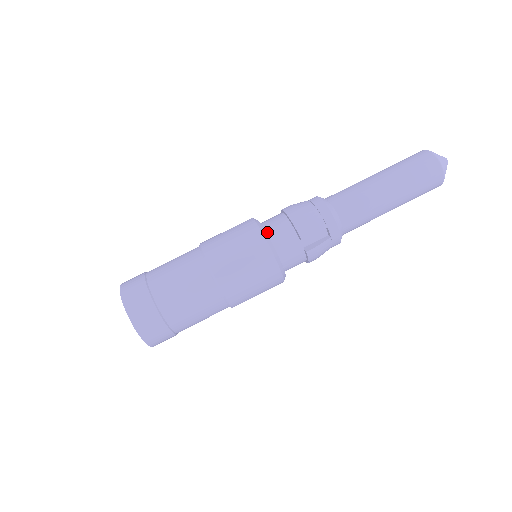
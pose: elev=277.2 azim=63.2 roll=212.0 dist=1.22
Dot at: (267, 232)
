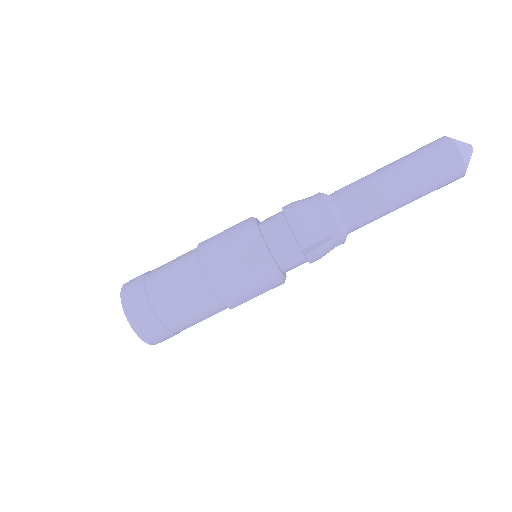
Dot at: (263, 234)
